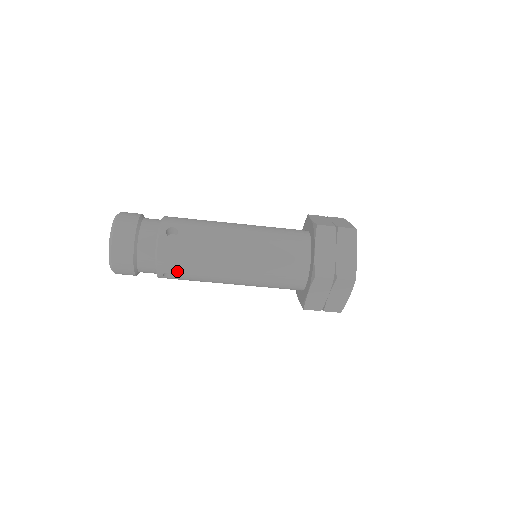
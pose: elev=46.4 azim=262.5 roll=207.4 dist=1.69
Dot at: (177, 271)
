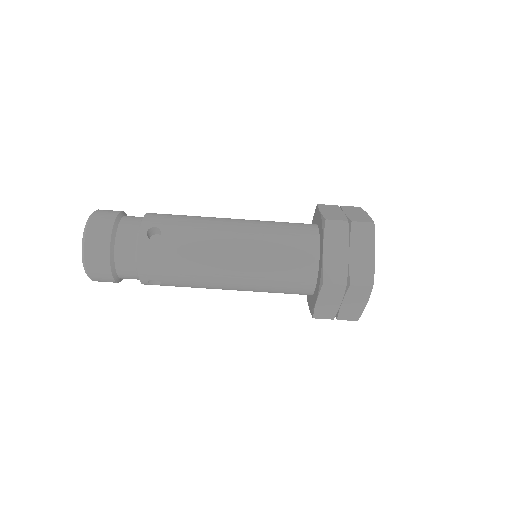
Dot at: (162, 278)
